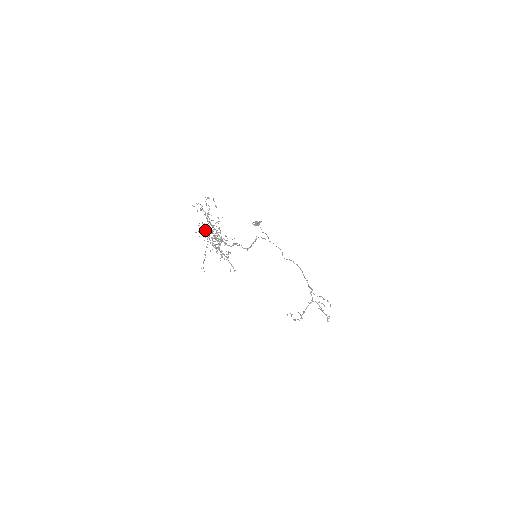
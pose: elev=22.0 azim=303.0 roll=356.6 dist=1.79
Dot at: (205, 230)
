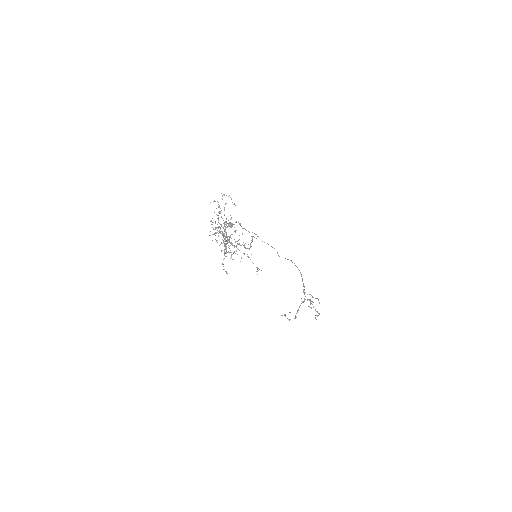
Dot at: occluded
